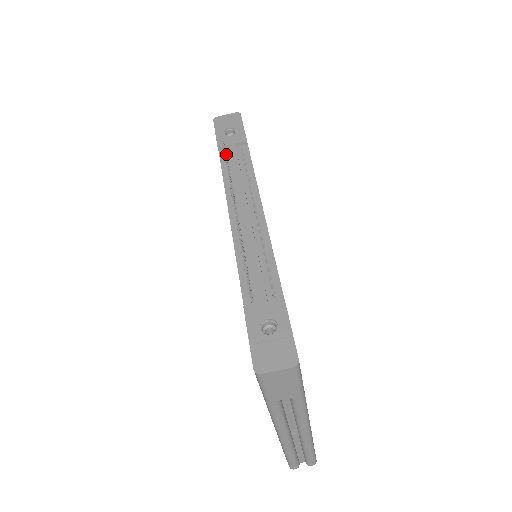
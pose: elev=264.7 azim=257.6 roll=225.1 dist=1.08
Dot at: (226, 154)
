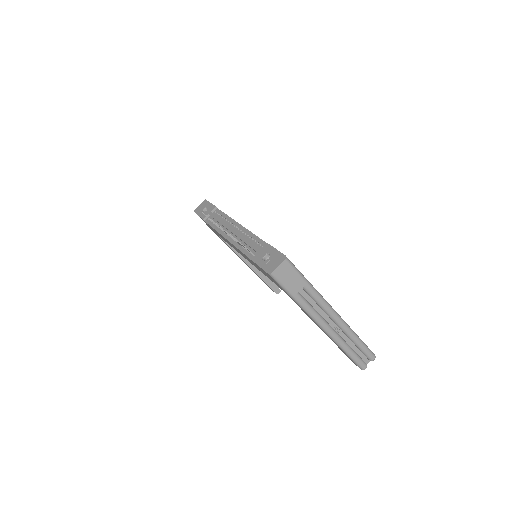
Dot at: occluded
